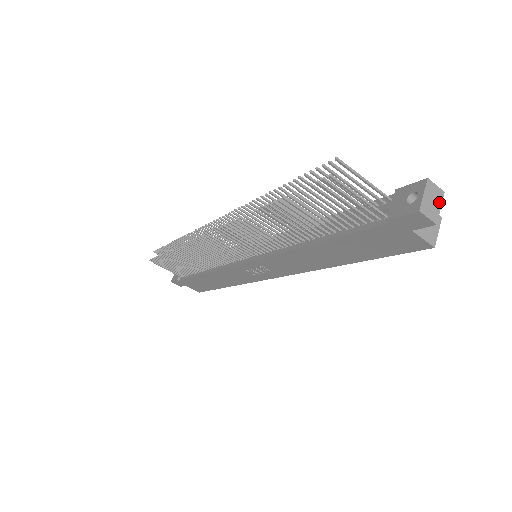
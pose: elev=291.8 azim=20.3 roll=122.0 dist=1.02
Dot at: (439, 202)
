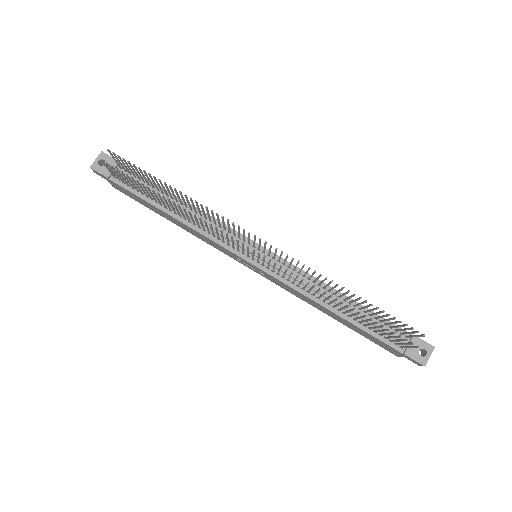
Dot at: occluded
